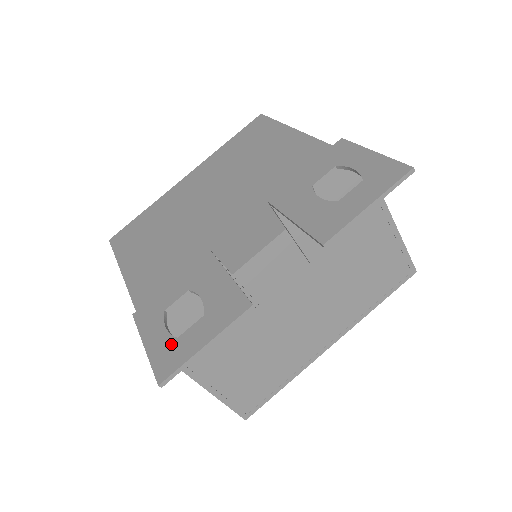
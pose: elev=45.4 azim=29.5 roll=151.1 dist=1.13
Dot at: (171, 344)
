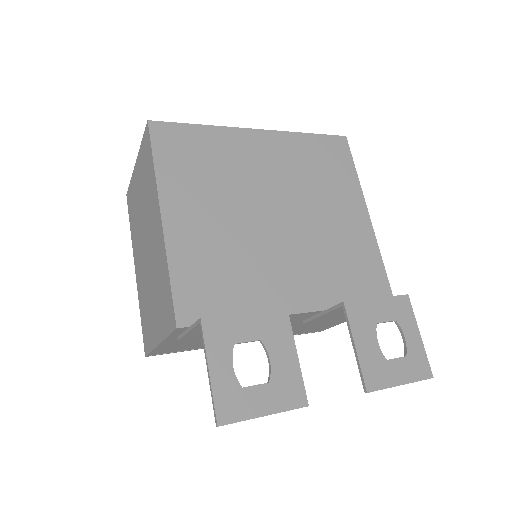
Dot at: (236, 390)
